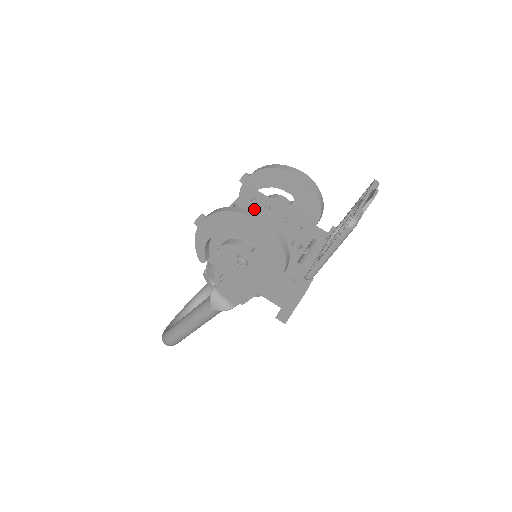
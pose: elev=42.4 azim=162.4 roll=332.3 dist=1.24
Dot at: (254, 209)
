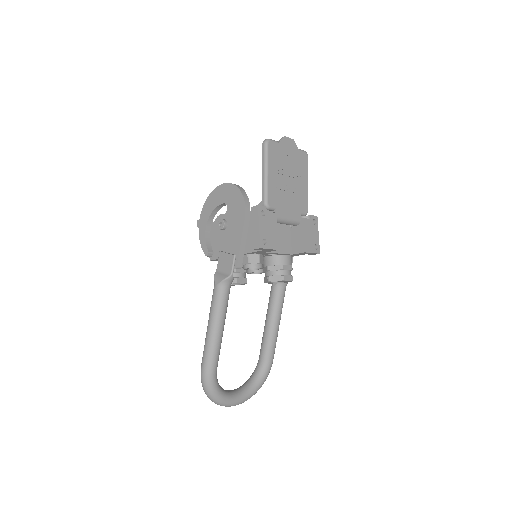
Dot at: occluded
